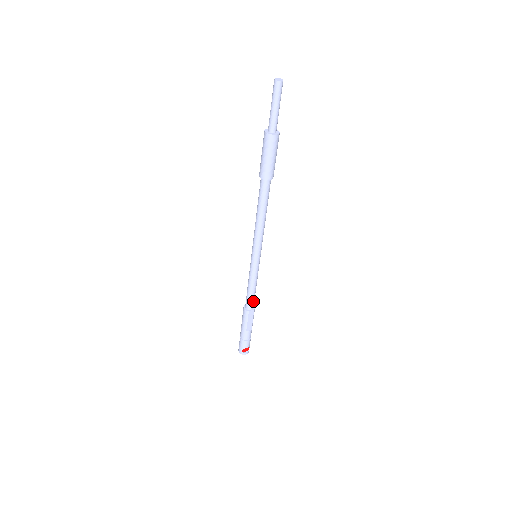
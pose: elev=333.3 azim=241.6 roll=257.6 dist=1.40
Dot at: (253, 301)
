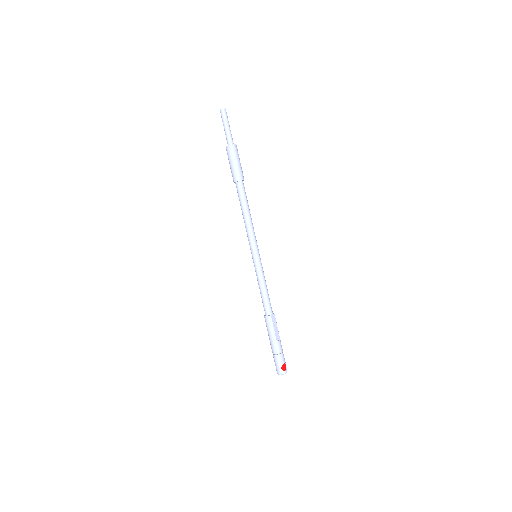
Dot at: (270, 304)
